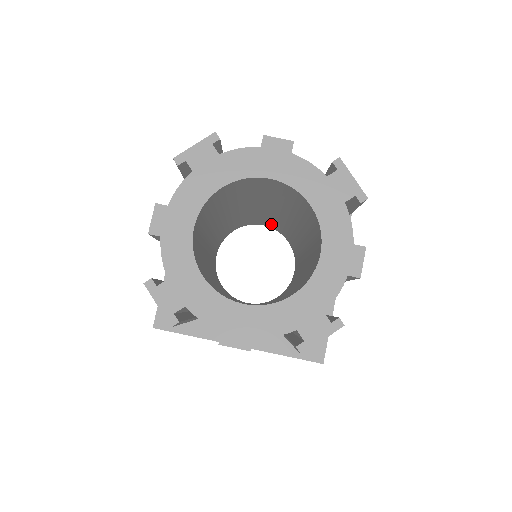
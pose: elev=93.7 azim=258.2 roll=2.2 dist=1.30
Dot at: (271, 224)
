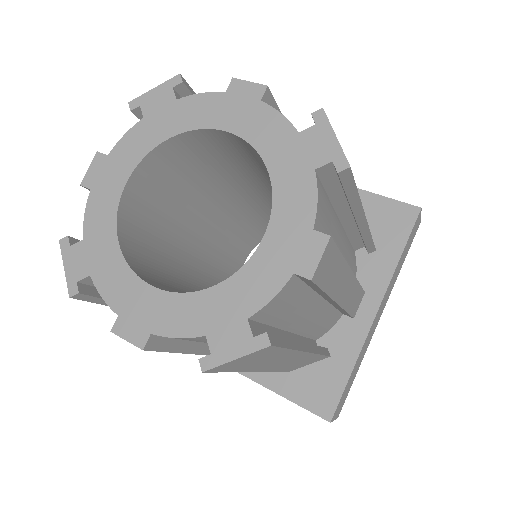
Dot at: occluded
